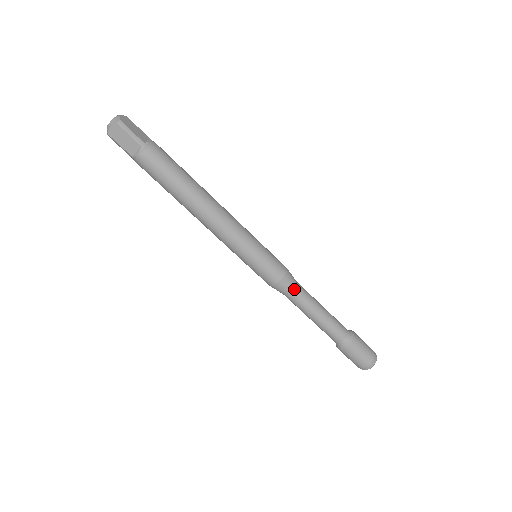
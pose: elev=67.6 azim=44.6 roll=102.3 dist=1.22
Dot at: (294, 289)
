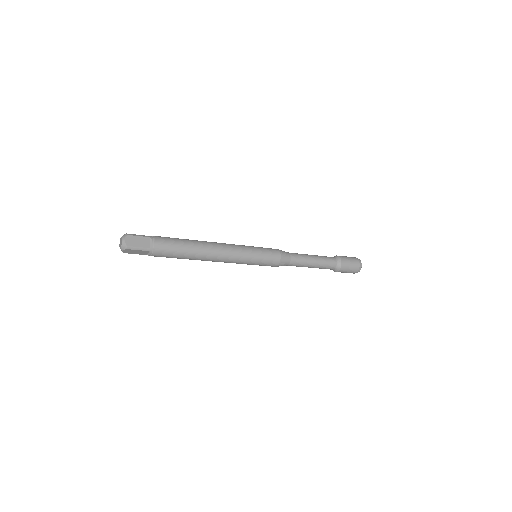
Dot at: (290, 262)
